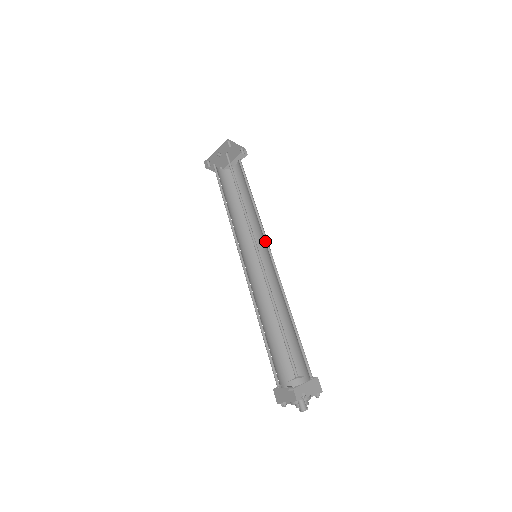
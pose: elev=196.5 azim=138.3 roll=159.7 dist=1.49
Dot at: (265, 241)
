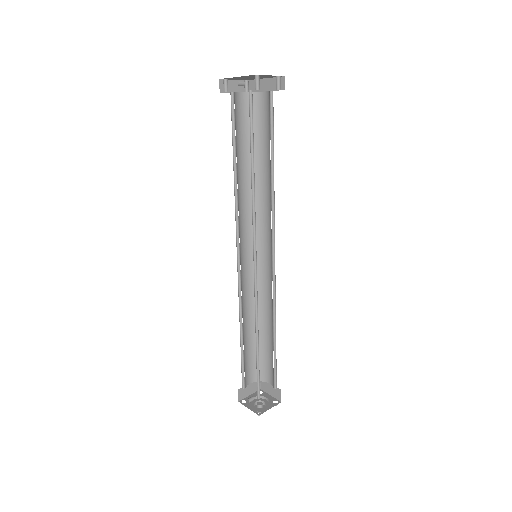
Dot at: (272, 238)
